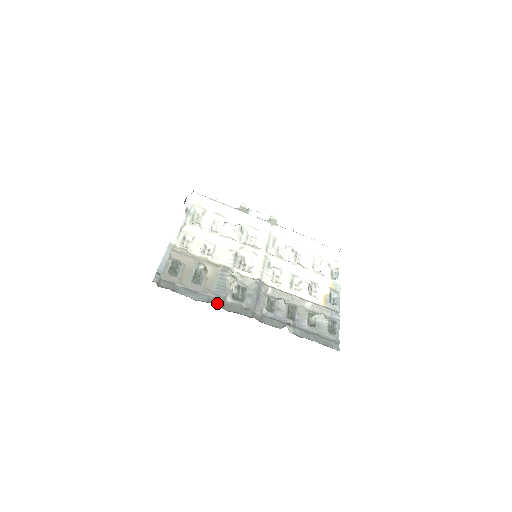
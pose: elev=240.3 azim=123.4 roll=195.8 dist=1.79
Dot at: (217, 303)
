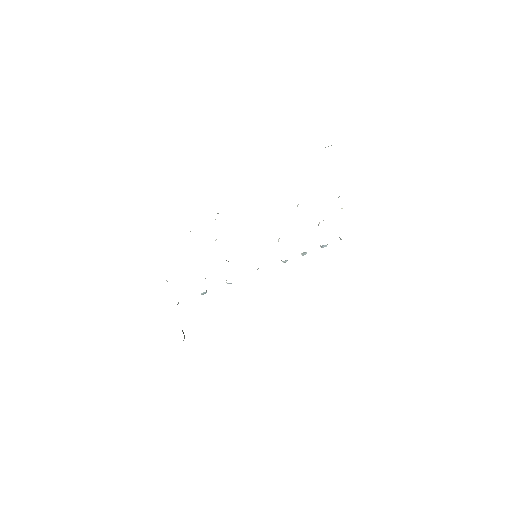
Dot at: occluded
